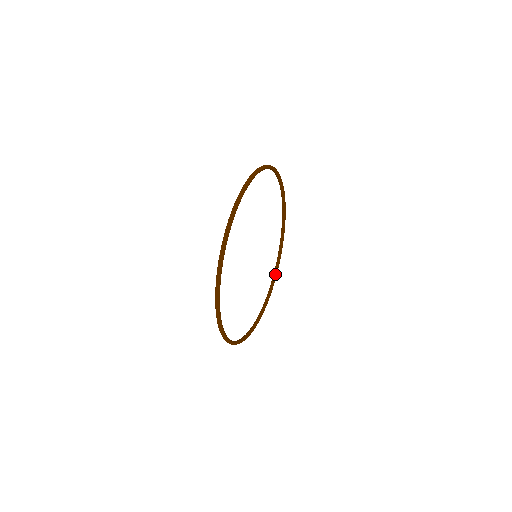
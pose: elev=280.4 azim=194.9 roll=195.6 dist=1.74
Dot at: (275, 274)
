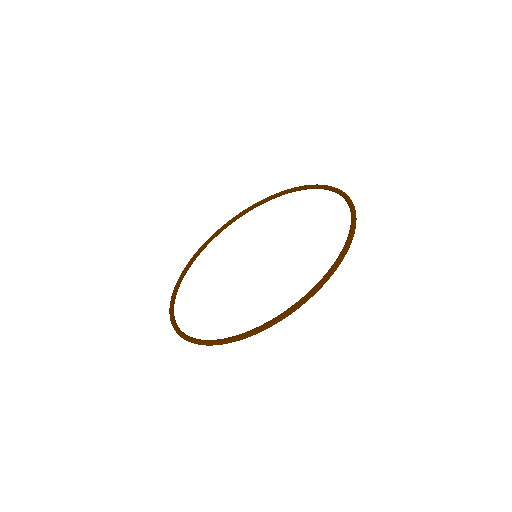
Dot at: (238, 218)
